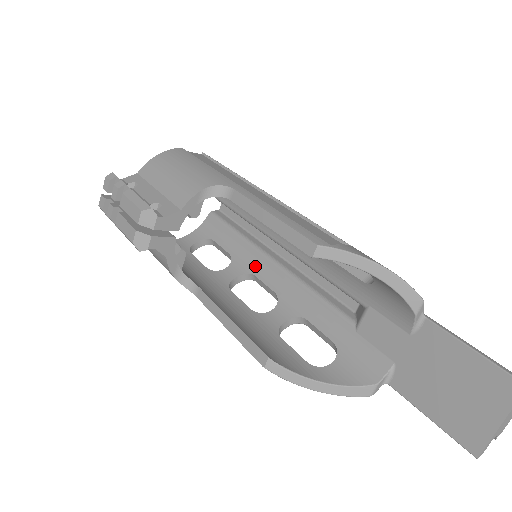
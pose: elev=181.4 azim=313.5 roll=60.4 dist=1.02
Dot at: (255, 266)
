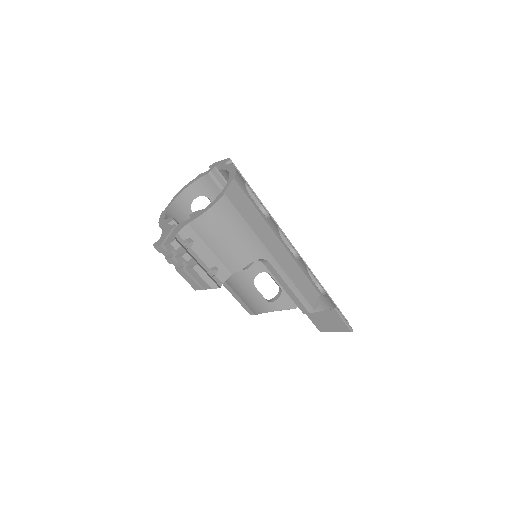
Dot at: occluded
